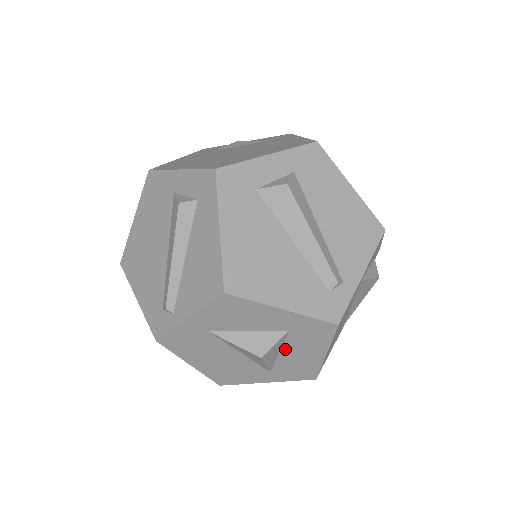
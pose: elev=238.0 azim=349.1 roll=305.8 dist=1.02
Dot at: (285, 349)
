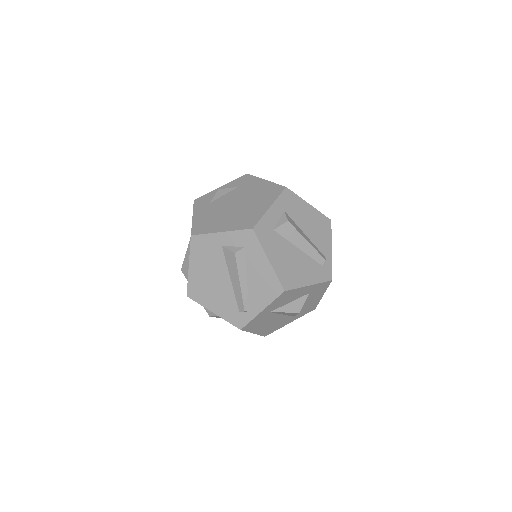
Dot at: occluded
